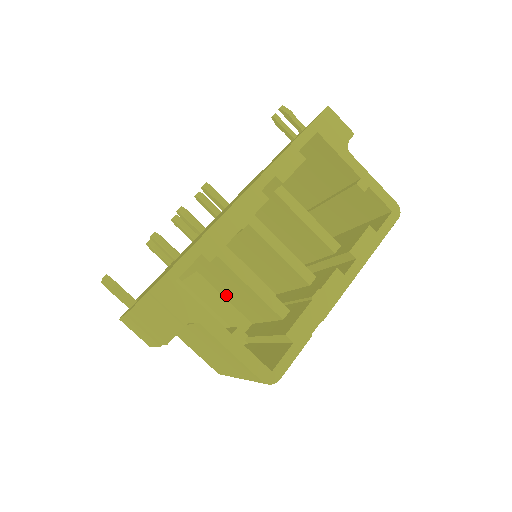
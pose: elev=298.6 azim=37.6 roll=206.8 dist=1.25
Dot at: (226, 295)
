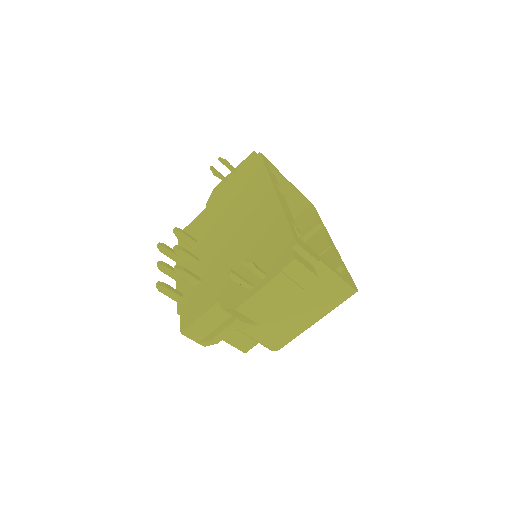
Dot at: occluded
